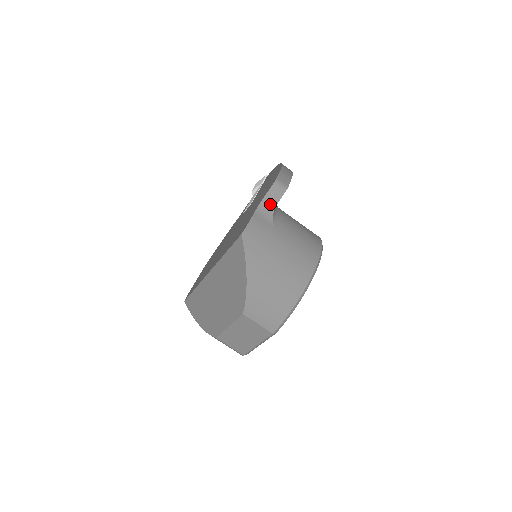
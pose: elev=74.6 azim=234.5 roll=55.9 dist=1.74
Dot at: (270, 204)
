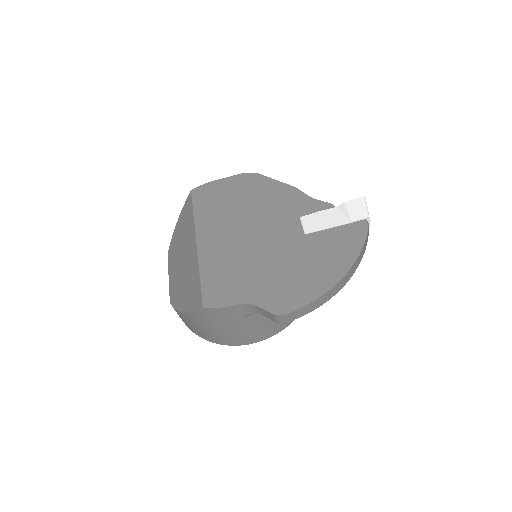
Dot at: (259, 311)
